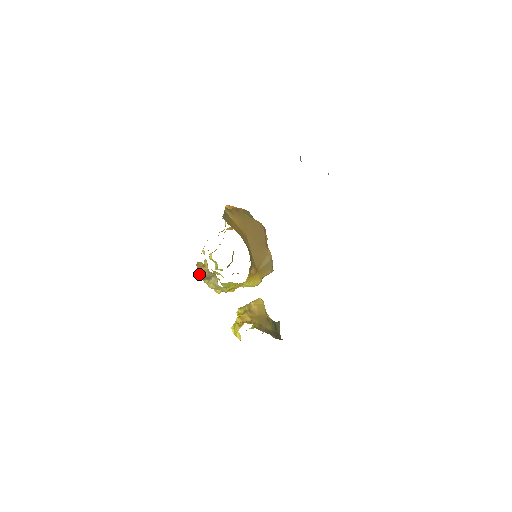
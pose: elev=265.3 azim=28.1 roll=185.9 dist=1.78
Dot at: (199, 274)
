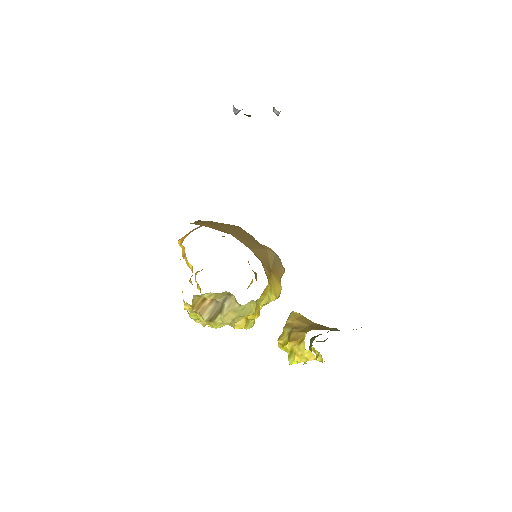
Dot at: (203, 317)
